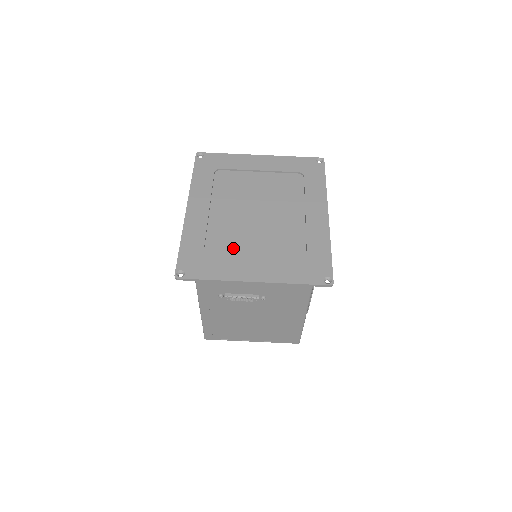
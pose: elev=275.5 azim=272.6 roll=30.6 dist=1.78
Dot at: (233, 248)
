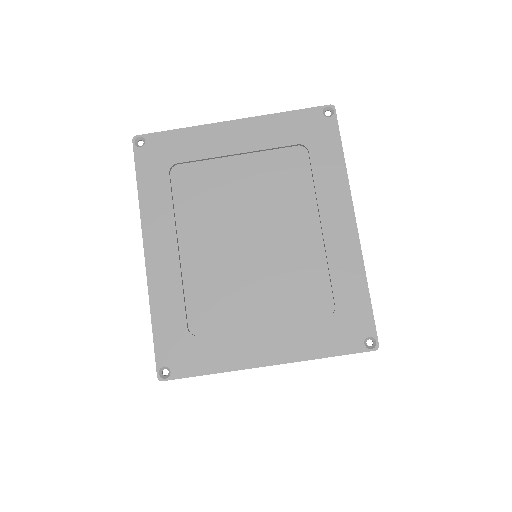
Dot at: (227, 310)
